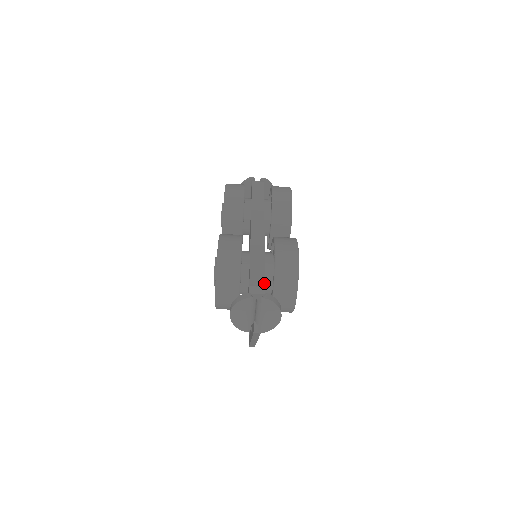
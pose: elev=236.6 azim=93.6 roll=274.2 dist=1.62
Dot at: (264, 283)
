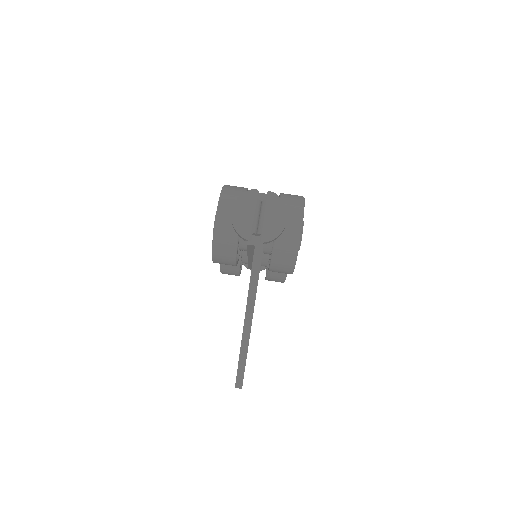
Dot at: occluded
